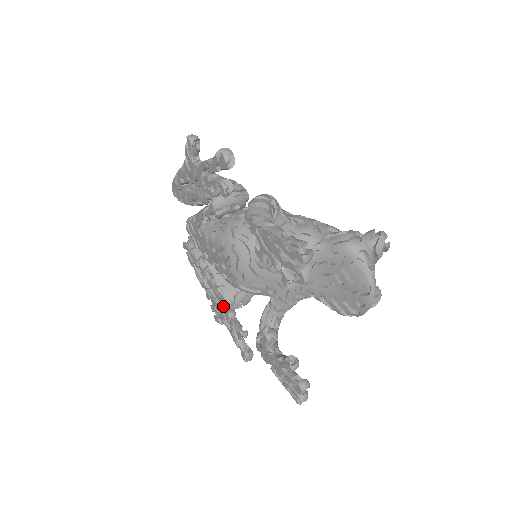
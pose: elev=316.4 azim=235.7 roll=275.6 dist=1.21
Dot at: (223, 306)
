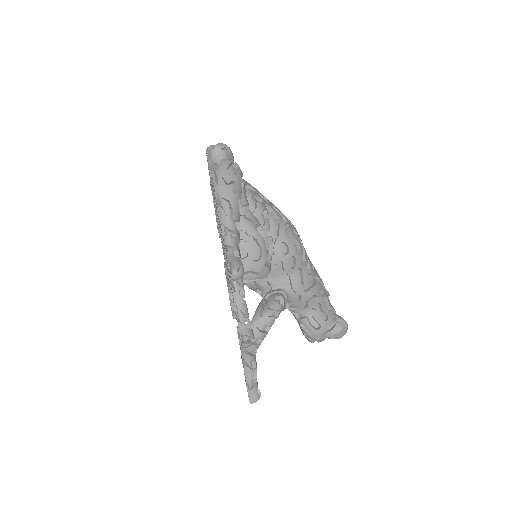
Dot at: occluded
